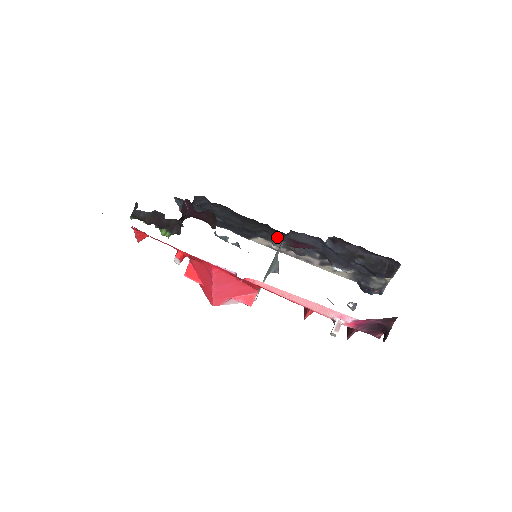
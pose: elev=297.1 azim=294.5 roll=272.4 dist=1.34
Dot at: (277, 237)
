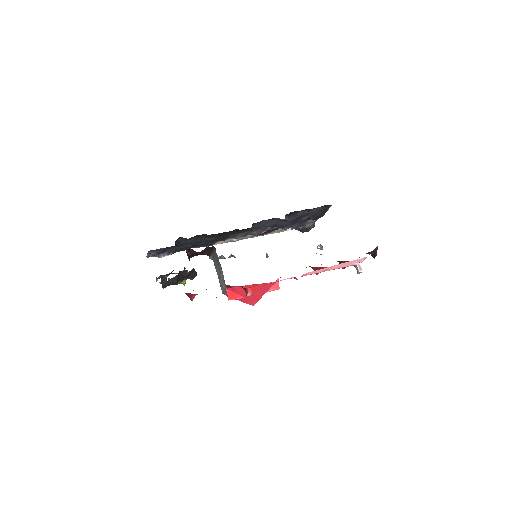
Dot at: (239, 233)
